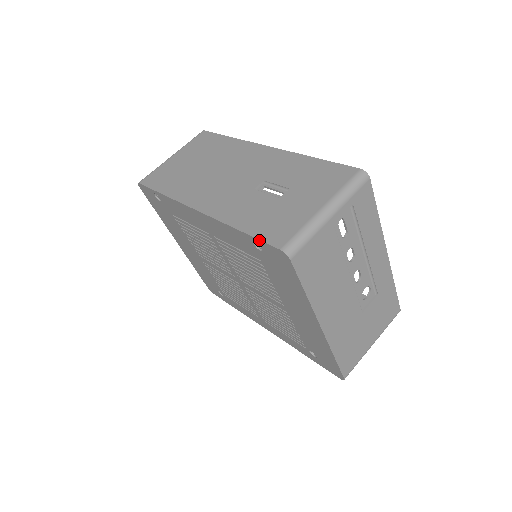
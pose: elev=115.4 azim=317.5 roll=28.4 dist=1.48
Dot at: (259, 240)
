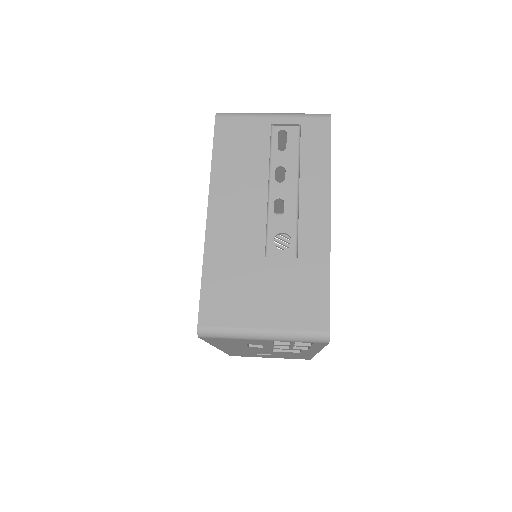
Dot at: occluded
